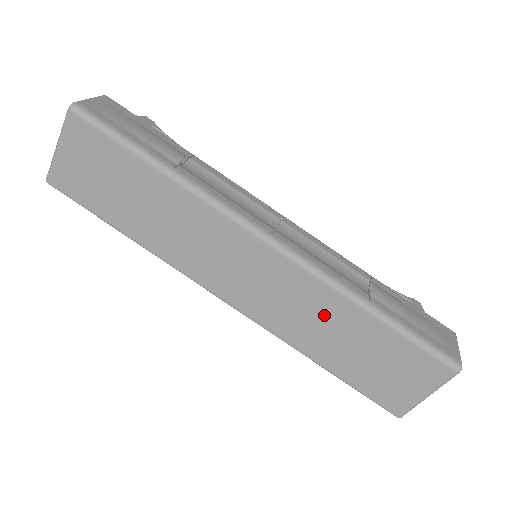
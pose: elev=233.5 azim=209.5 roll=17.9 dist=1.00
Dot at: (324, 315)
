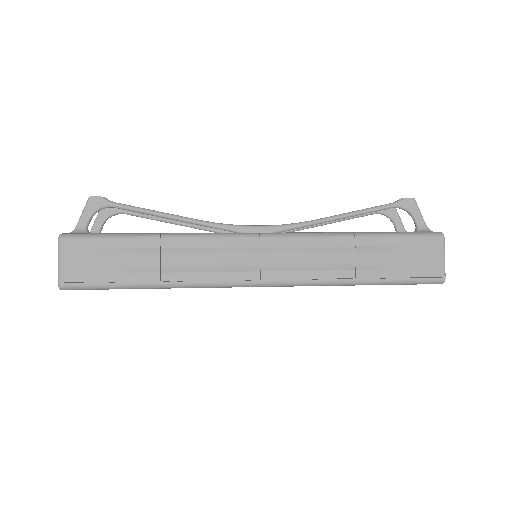
Dot at: occluded
